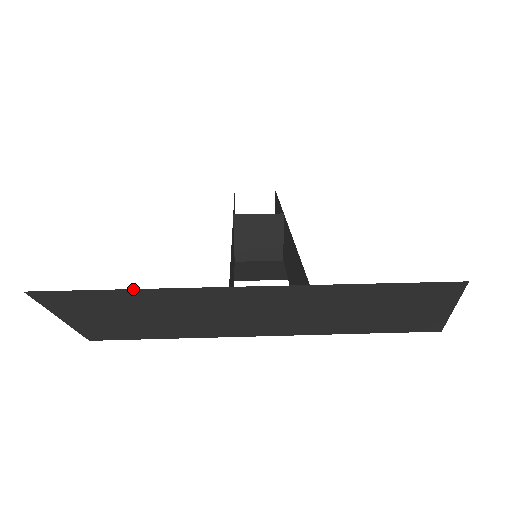
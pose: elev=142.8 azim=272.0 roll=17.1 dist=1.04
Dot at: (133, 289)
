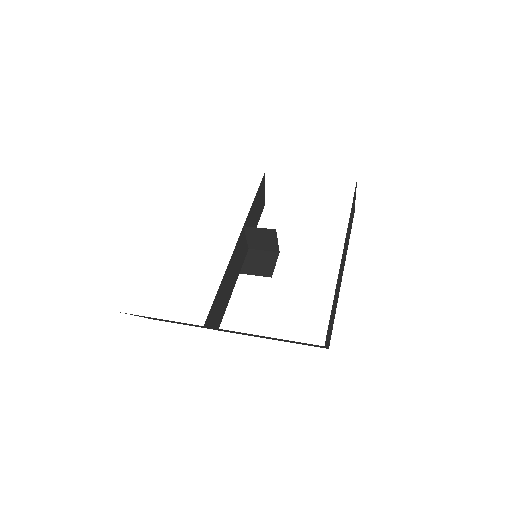
Dot at: occluded
